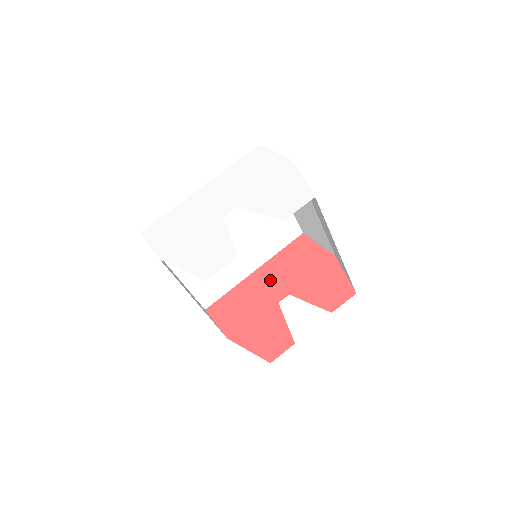
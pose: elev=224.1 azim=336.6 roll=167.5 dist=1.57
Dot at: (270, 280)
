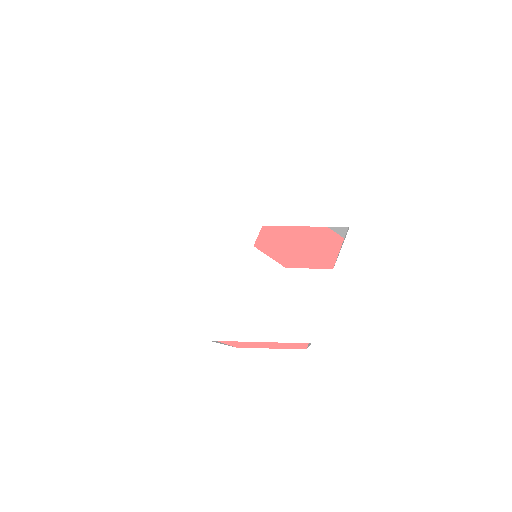
Dot at: occluded
